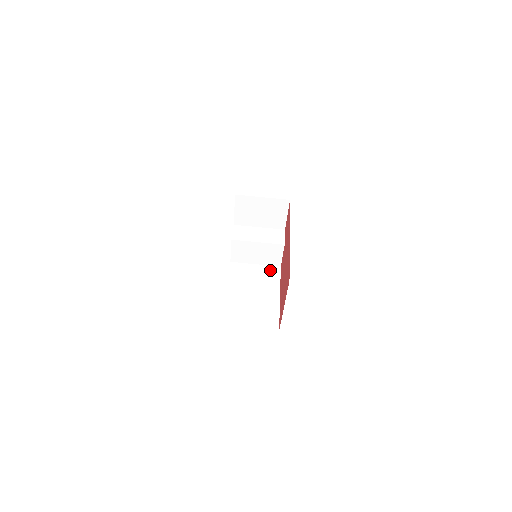
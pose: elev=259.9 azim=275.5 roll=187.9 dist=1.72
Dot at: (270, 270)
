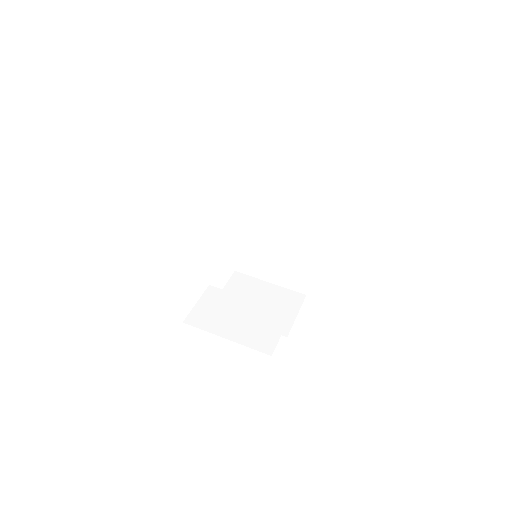
Dot at: occluded
